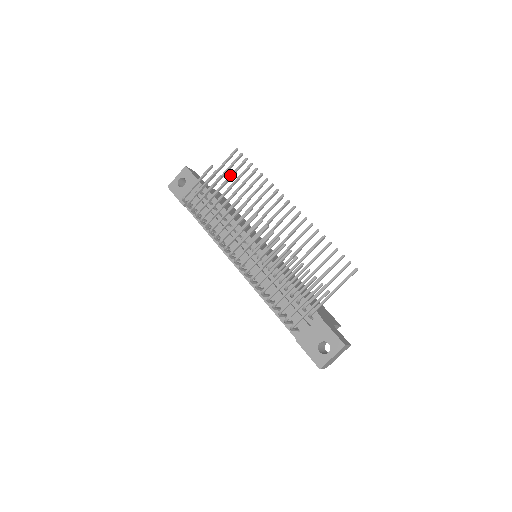
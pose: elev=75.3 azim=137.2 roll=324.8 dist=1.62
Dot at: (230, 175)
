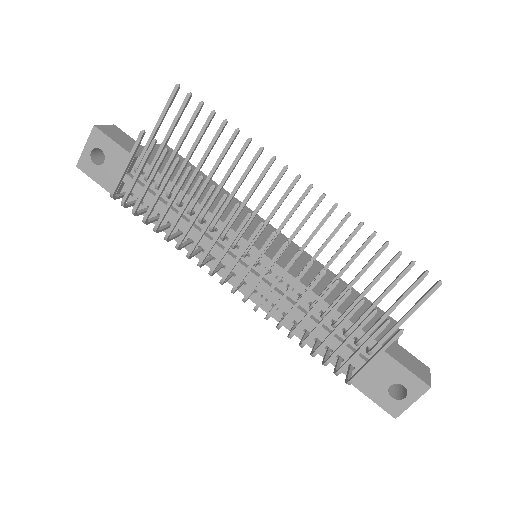
Dot at: (180, 138)
